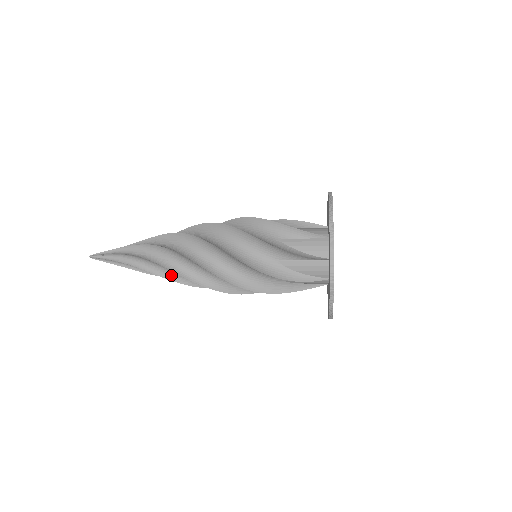
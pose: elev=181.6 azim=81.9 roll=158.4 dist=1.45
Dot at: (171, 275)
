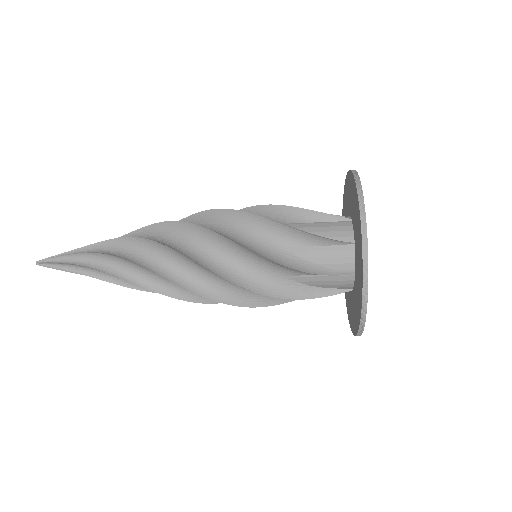
Dot at: (138, 259)
